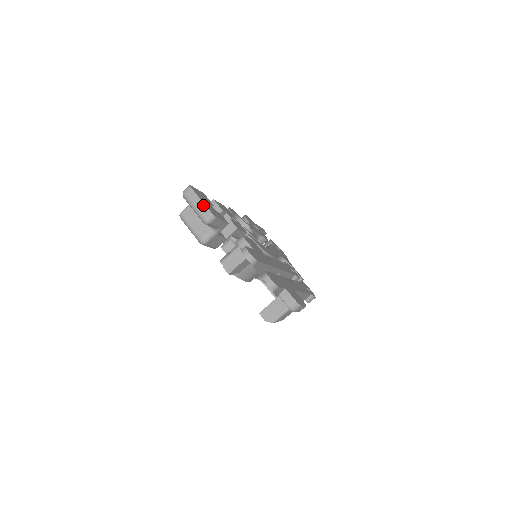
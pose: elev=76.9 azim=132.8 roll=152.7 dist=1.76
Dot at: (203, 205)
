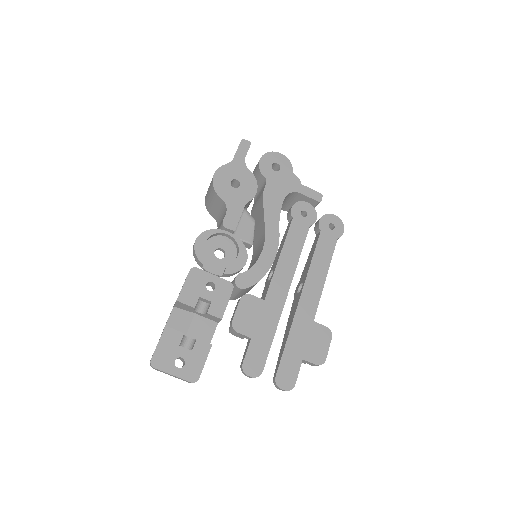
Dot at: (178, 378)
